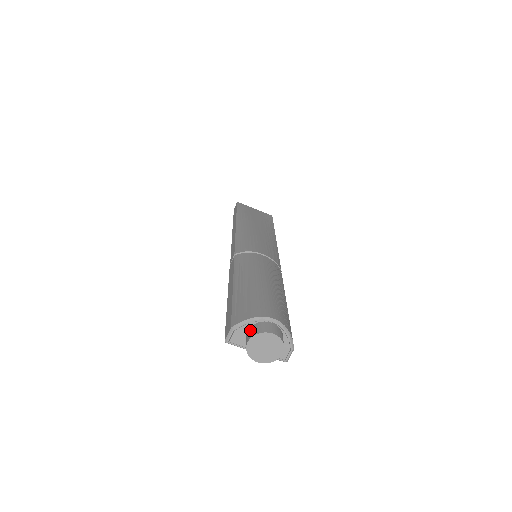
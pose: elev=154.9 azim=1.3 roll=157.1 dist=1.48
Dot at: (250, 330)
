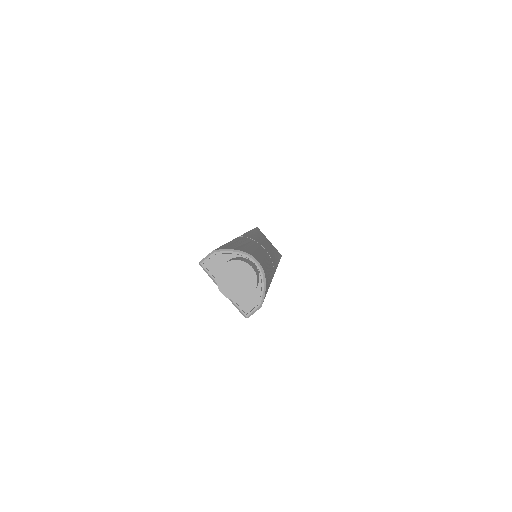
Dot at: (231, 259)
